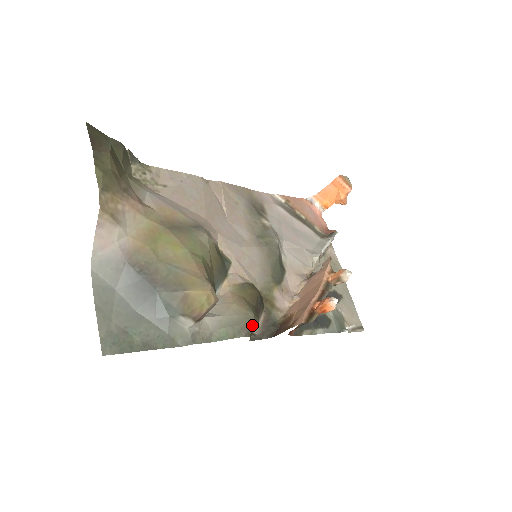
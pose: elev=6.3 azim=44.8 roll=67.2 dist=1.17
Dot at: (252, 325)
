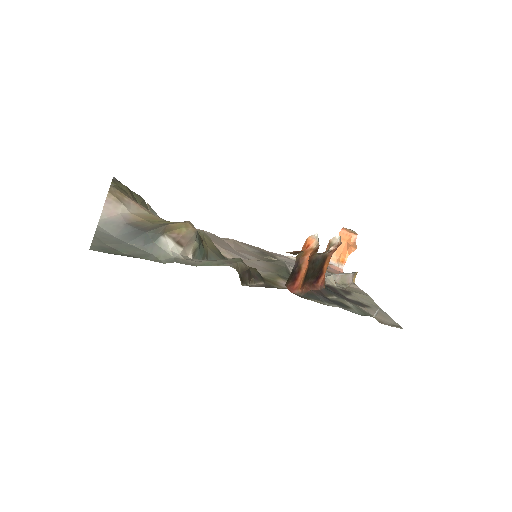
Dot at: (237, 262)
